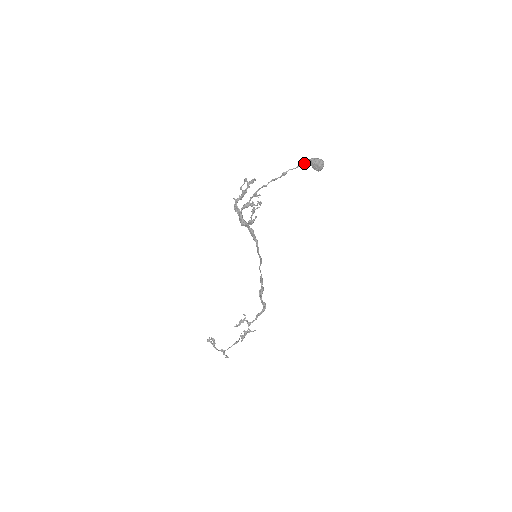
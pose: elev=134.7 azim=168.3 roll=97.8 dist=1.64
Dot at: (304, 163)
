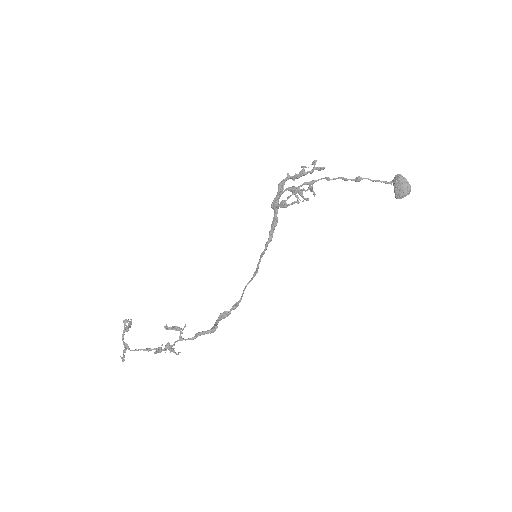
Dot at: (388, 183)
